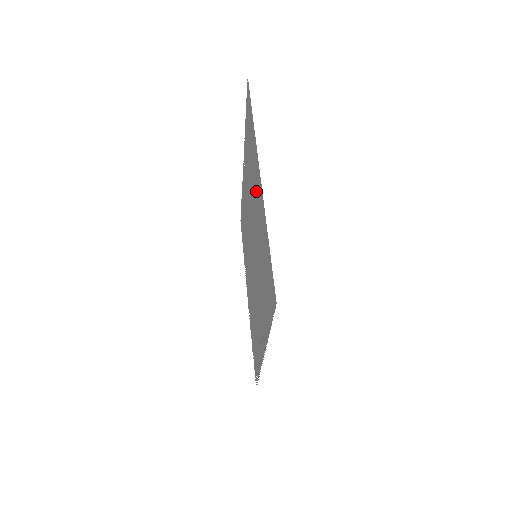
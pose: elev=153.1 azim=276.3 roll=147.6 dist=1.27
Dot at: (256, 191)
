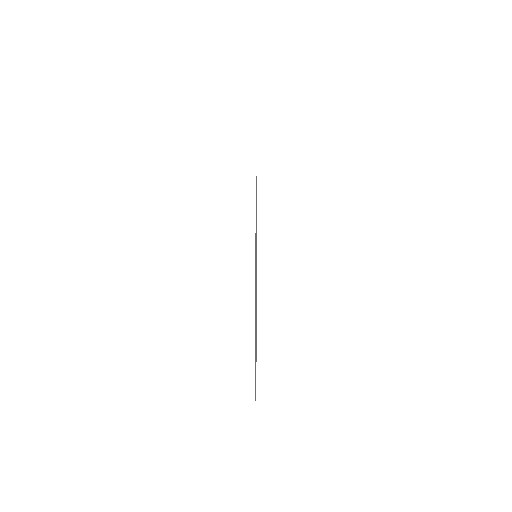
Dot at: occluded
